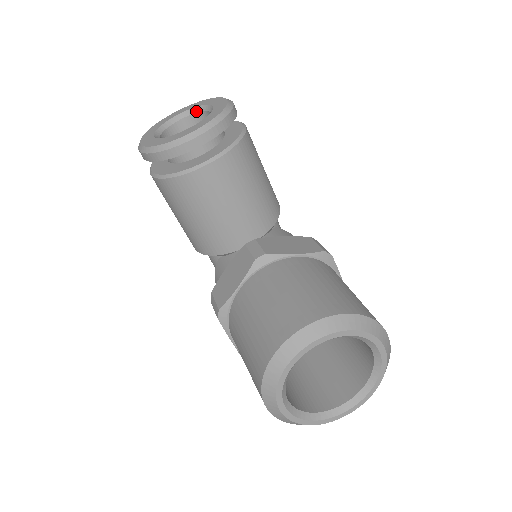
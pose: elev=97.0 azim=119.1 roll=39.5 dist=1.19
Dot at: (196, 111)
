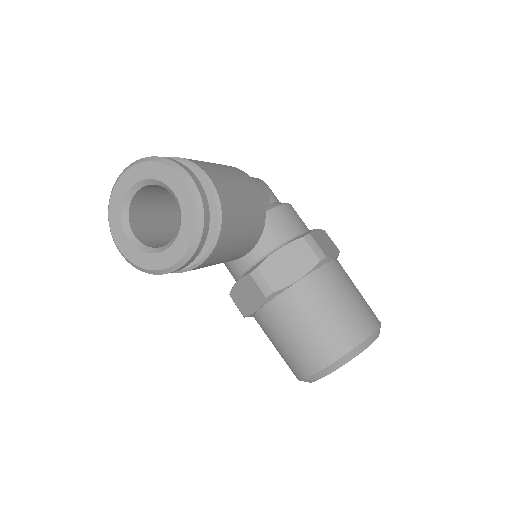
Dot at: (151, 183)
